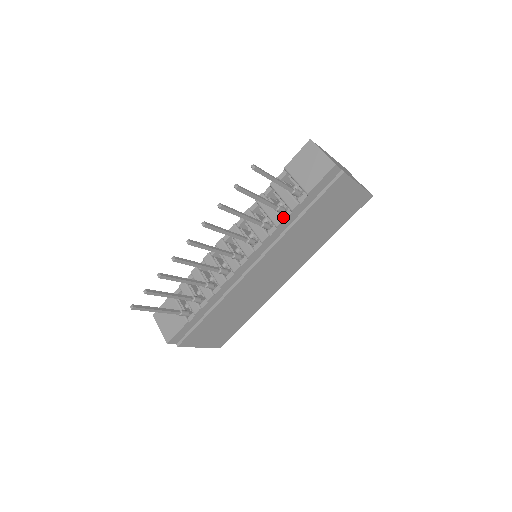
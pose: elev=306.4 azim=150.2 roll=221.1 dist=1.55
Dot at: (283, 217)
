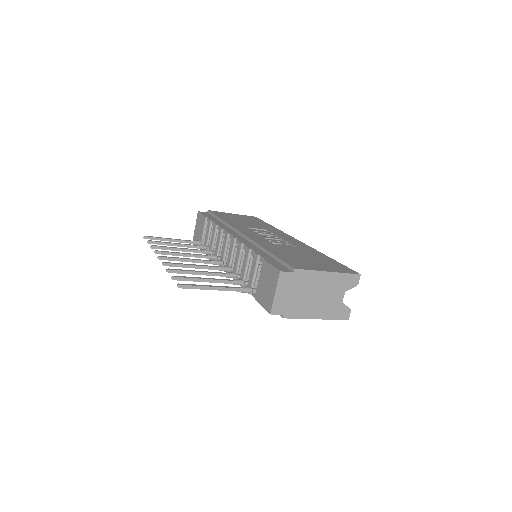
Dot at: occluded
